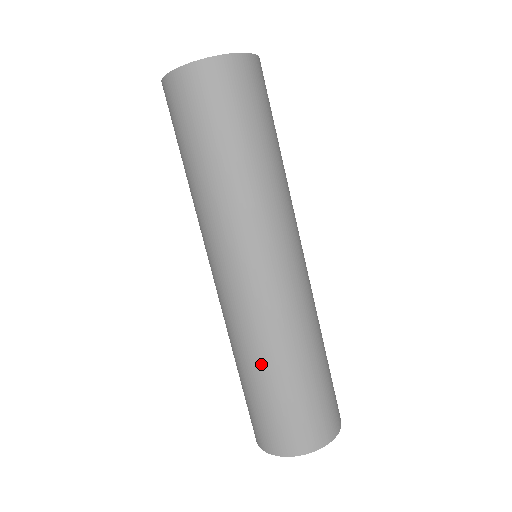
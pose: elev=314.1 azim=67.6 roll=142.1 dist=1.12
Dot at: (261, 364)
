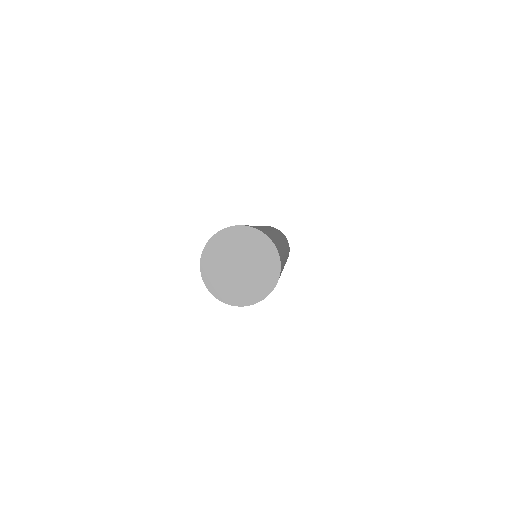
Dot at: occluded
